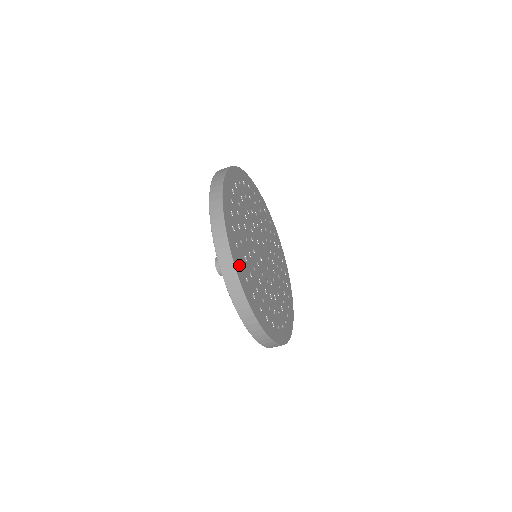
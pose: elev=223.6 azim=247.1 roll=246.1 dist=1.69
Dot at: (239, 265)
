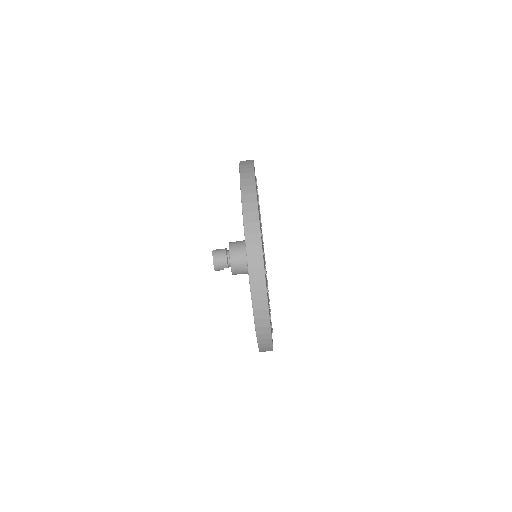
Dot at: occluded
